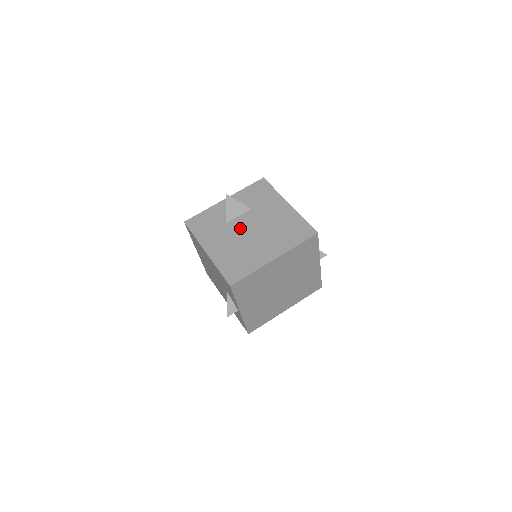
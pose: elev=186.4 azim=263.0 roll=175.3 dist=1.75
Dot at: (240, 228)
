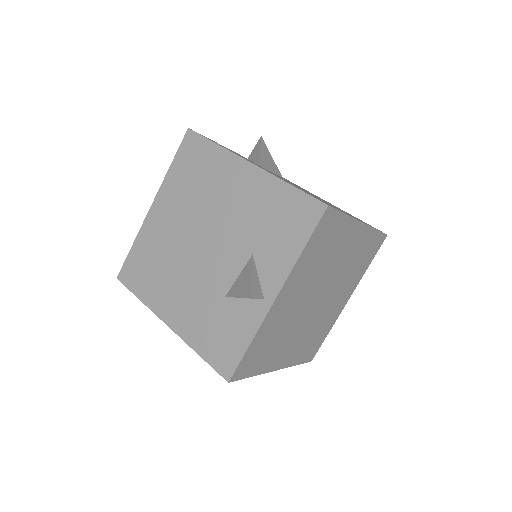
Dot at: (284, 179)
